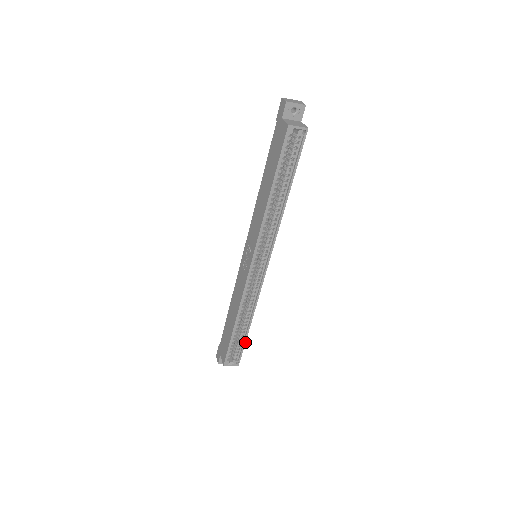
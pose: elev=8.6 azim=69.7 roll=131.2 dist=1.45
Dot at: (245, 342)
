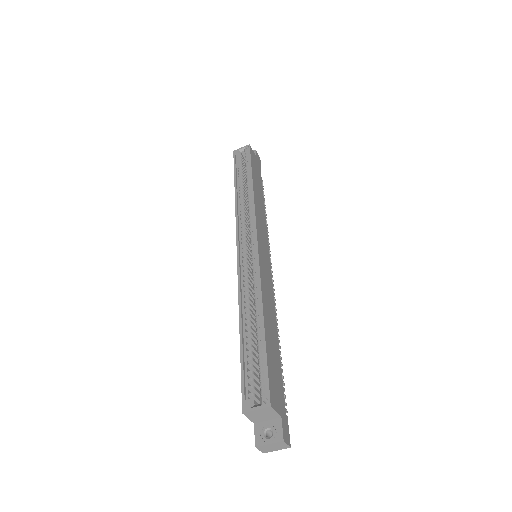
Dot at: (266, 353)
